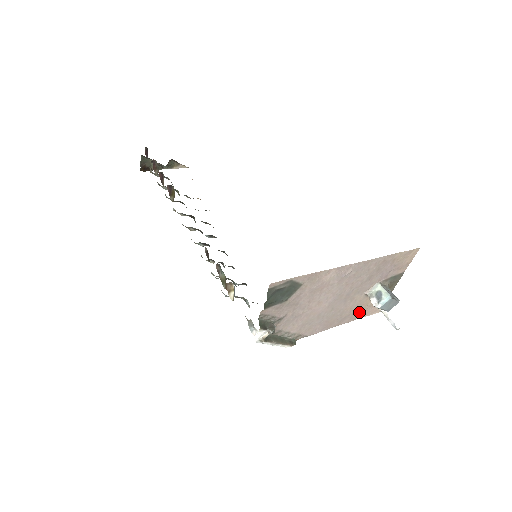
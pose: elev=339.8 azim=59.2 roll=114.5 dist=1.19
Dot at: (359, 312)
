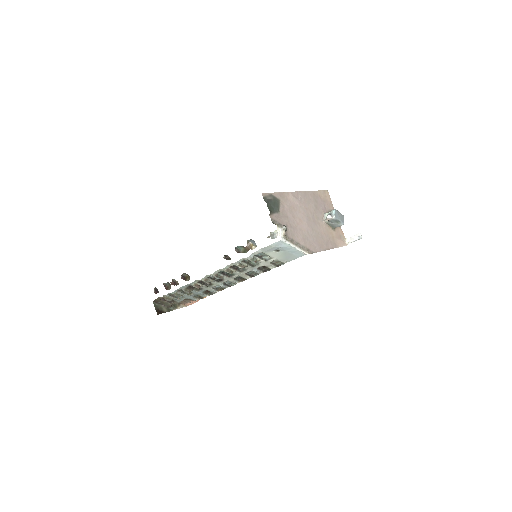
Dot at: (333, 241)
